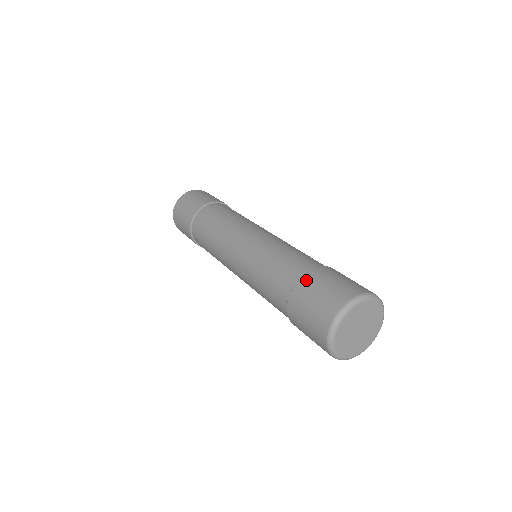
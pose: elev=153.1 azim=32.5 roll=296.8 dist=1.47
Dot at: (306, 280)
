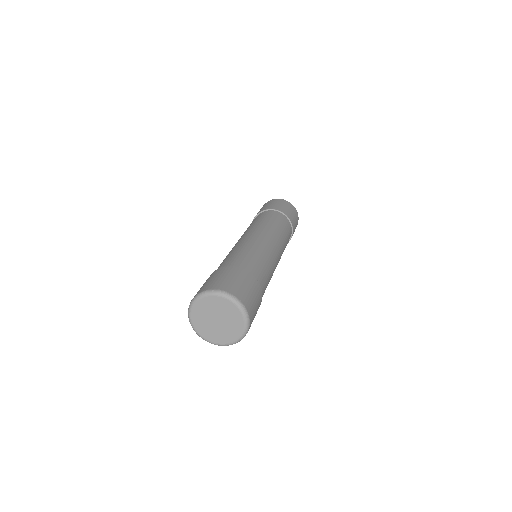
Dot at: (242, 271)
